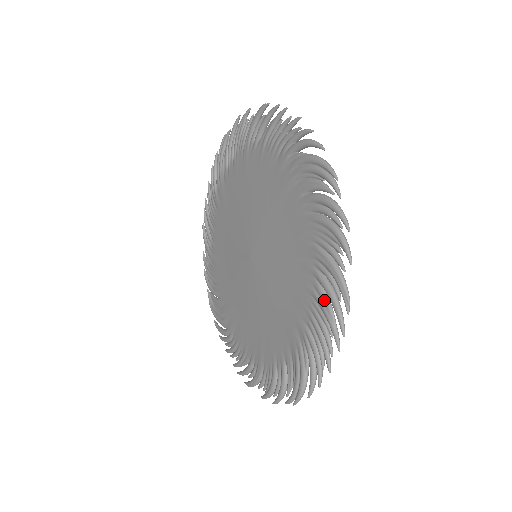
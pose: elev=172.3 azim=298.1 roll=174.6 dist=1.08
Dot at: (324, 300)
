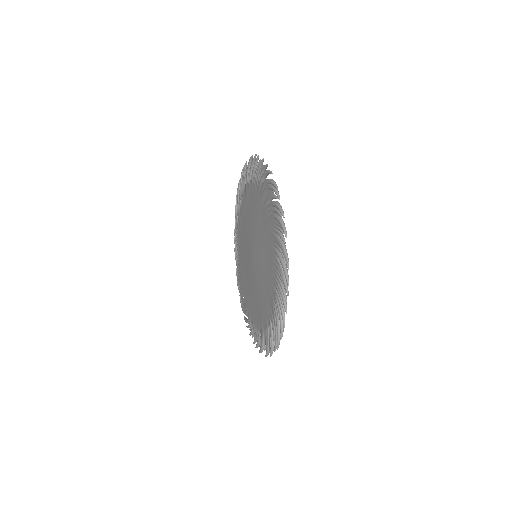
Dot at: (279, 266)
